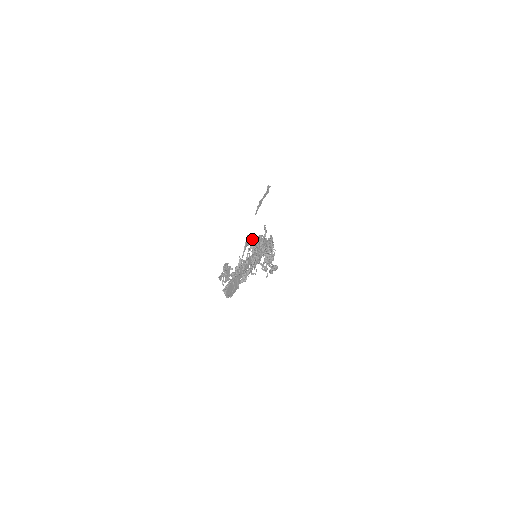
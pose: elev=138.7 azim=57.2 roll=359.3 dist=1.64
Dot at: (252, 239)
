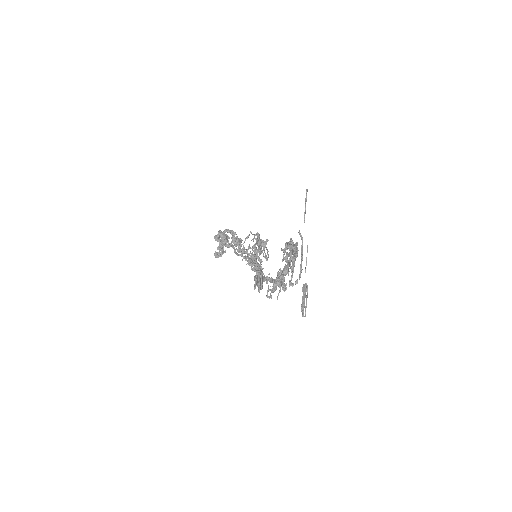
Dot at: (247, 237)
